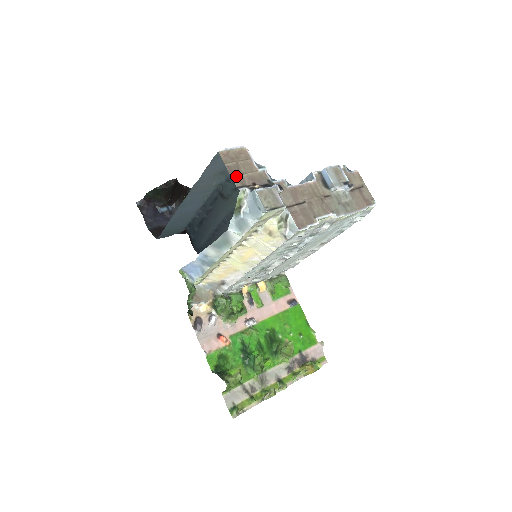
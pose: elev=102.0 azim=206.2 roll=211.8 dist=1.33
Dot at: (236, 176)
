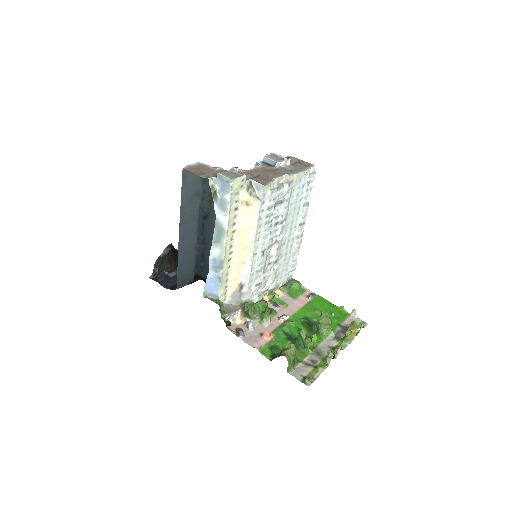
Dot at: (202, 175)
